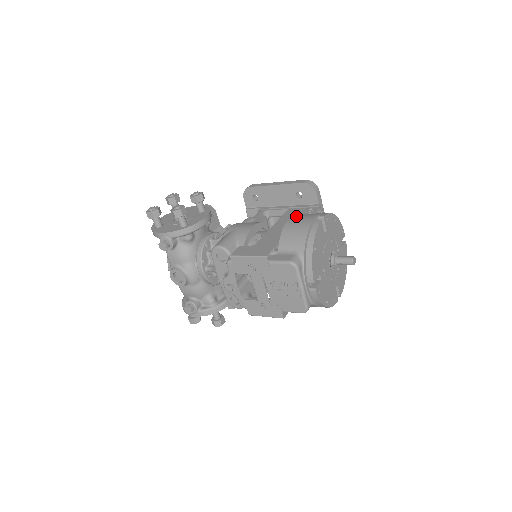
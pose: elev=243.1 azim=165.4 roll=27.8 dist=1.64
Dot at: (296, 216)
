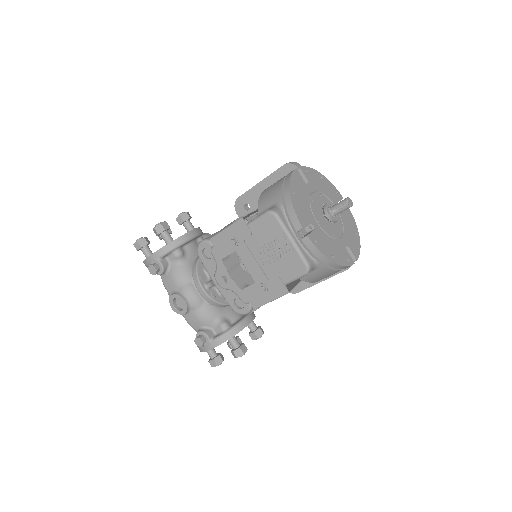
Dot at: occluded
